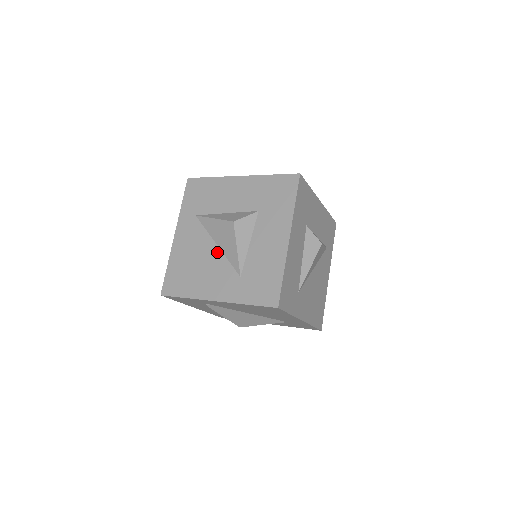
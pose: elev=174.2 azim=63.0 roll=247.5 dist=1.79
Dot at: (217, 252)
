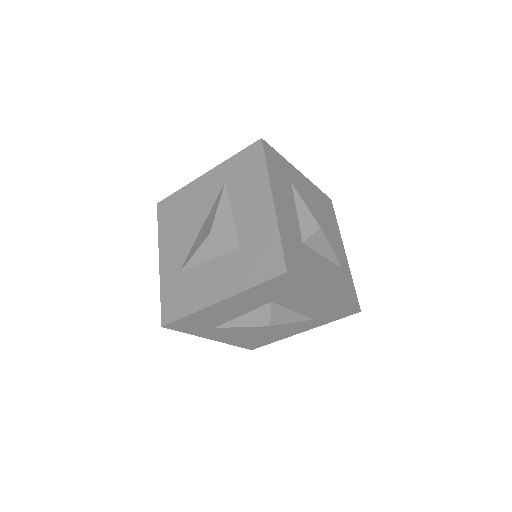
Dot at: (196, 231)
